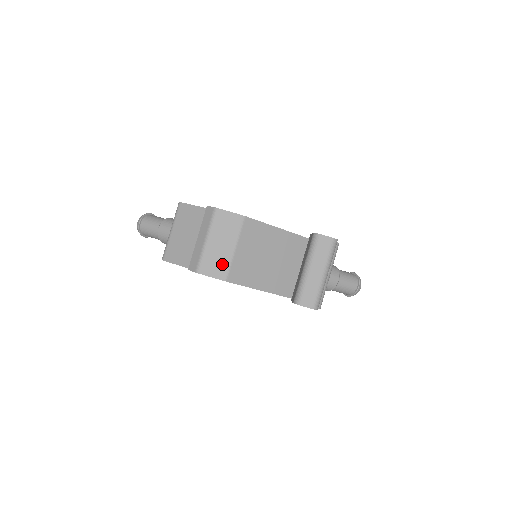
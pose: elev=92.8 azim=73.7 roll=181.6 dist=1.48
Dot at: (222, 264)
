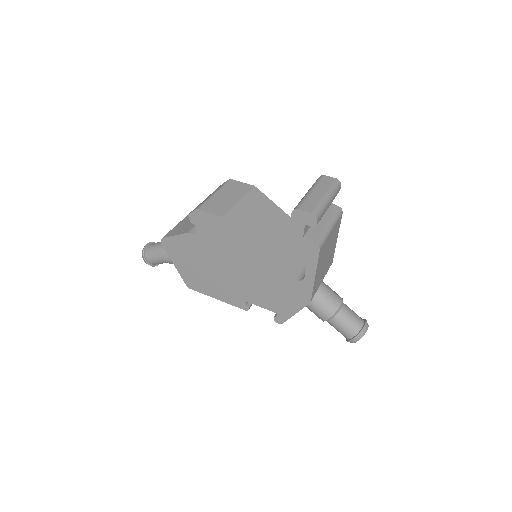
Dot at: (224, 207)
